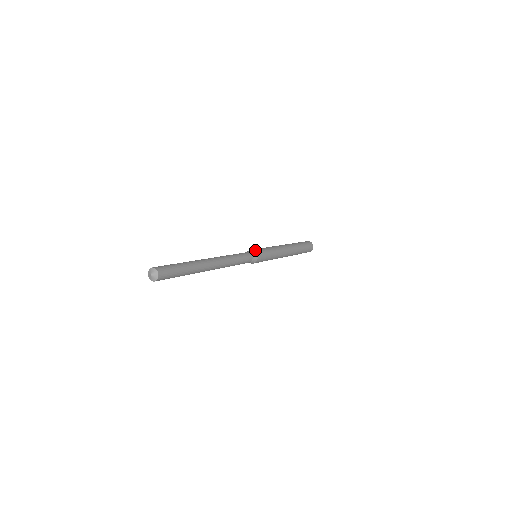
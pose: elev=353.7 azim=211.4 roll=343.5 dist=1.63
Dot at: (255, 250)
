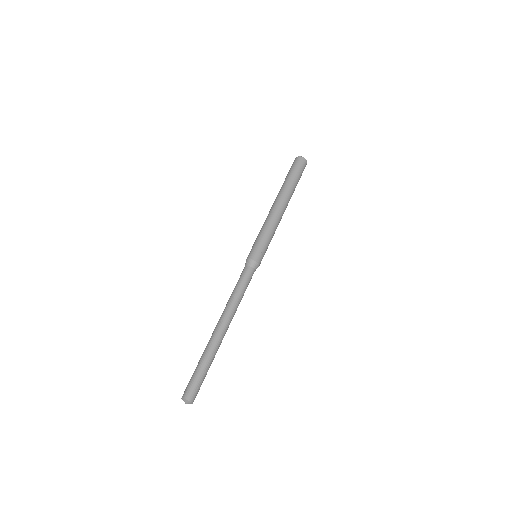
Dot at: (259, 262)
